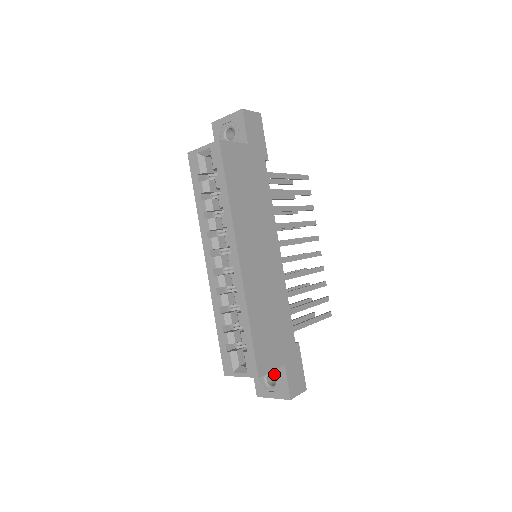
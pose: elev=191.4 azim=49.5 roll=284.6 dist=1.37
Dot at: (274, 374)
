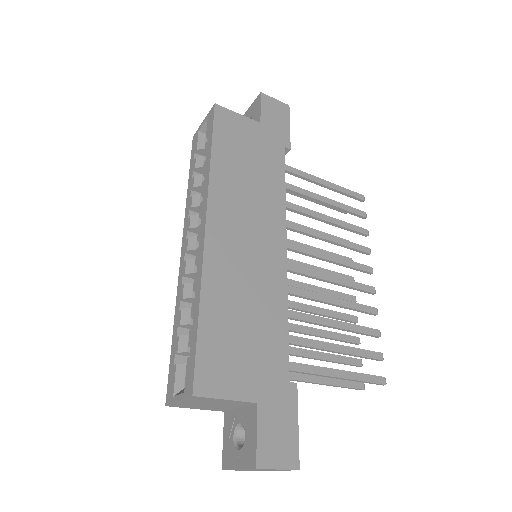
Dot at: (244, 423)
